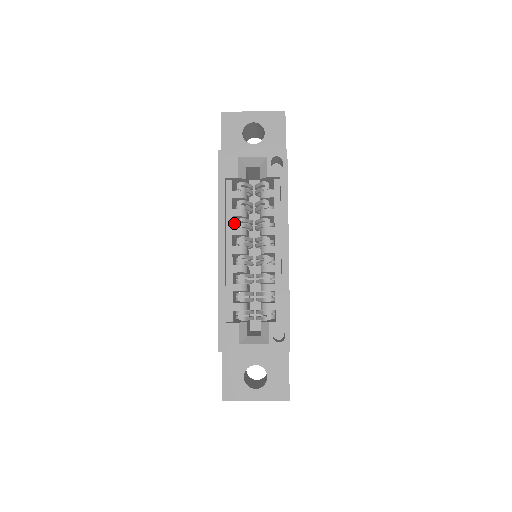
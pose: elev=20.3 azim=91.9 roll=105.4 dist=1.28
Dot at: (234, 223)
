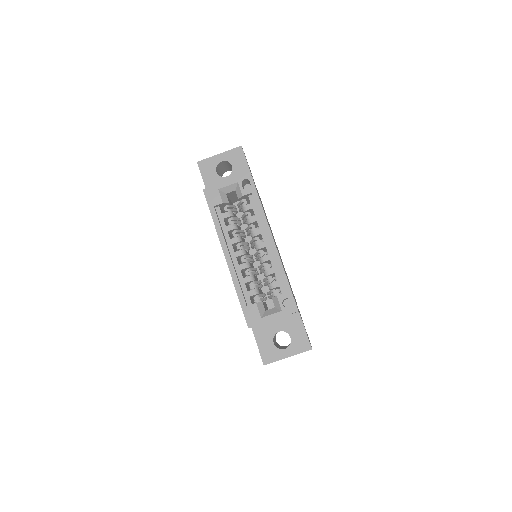
Dot at: (231, 236)
